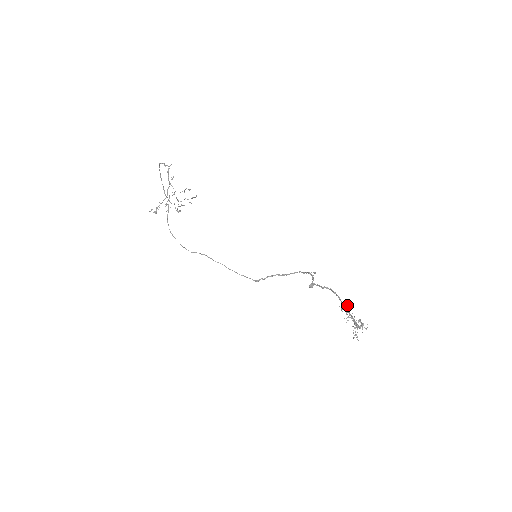
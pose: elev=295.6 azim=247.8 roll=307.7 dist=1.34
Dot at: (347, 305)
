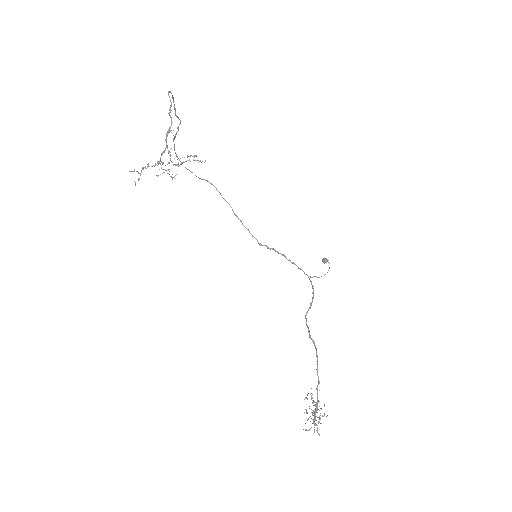
Dot at: (313, 402)
